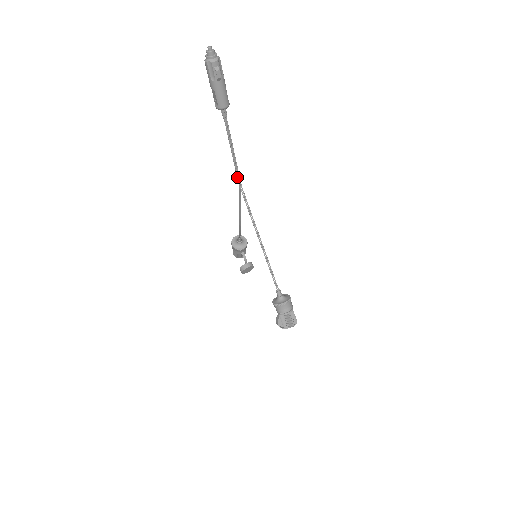
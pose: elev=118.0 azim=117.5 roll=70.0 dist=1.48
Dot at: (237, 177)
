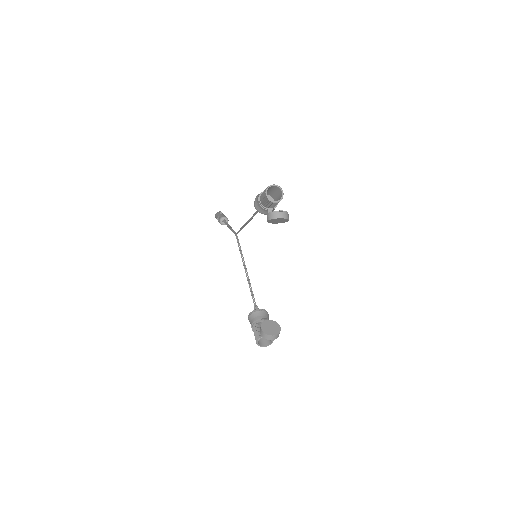
Dot at: (233, 232)
